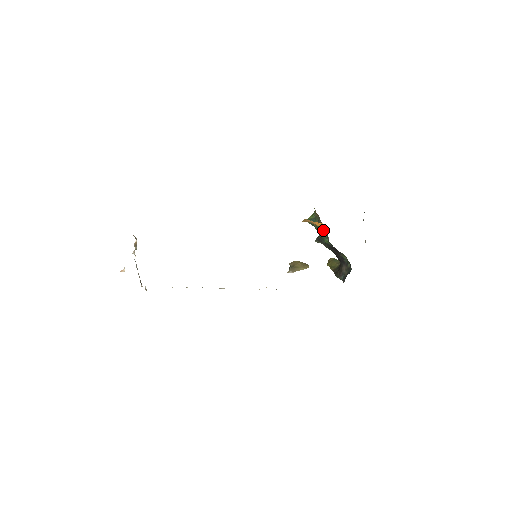
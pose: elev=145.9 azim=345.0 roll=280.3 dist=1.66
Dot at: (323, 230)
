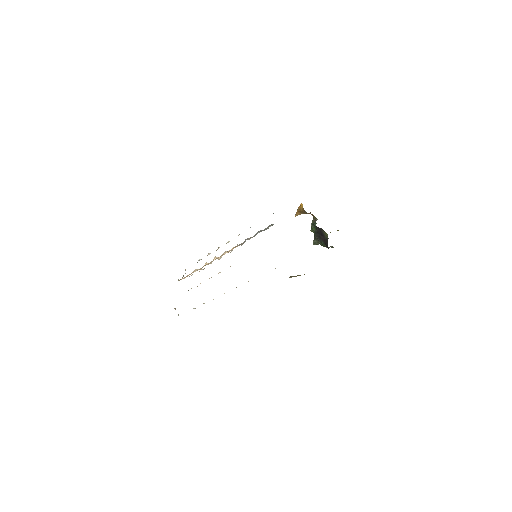
Dot at: (304, 211)
